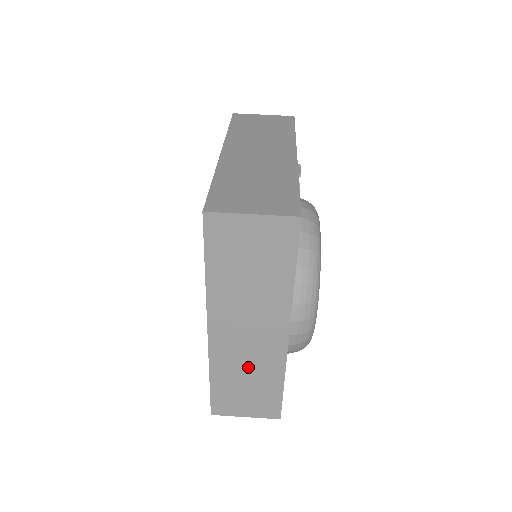
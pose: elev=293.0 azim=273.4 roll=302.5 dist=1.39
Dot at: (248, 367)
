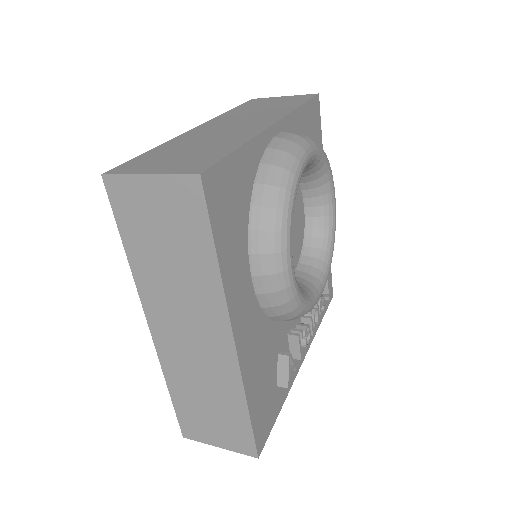
Dot at: (209, 140)
